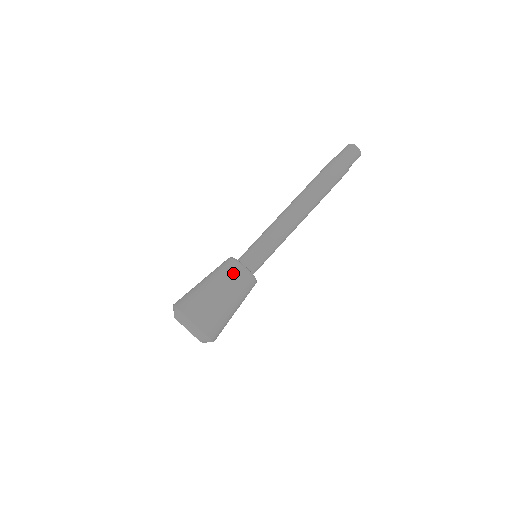
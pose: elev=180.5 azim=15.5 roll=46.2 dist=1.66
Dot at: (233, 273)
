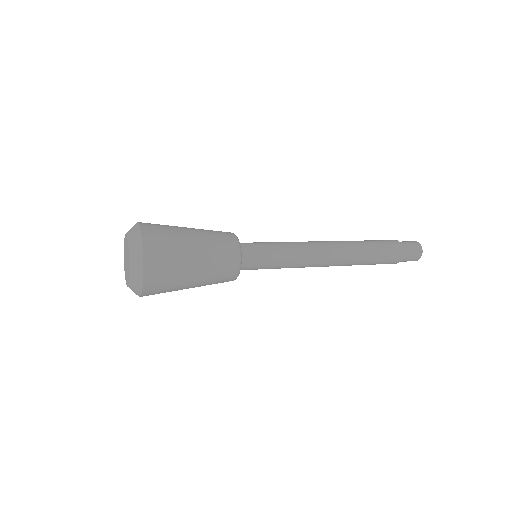
Dot at: (220, 231)
